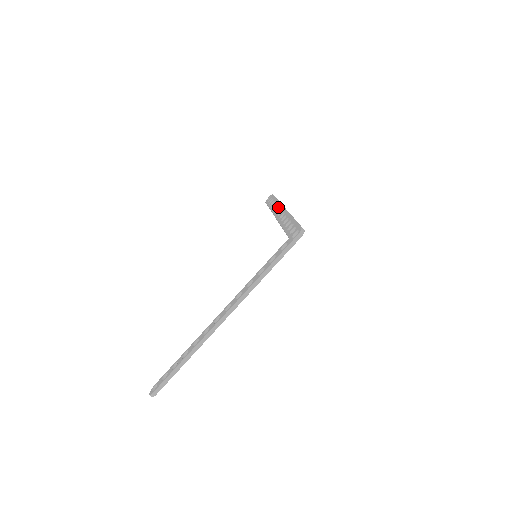
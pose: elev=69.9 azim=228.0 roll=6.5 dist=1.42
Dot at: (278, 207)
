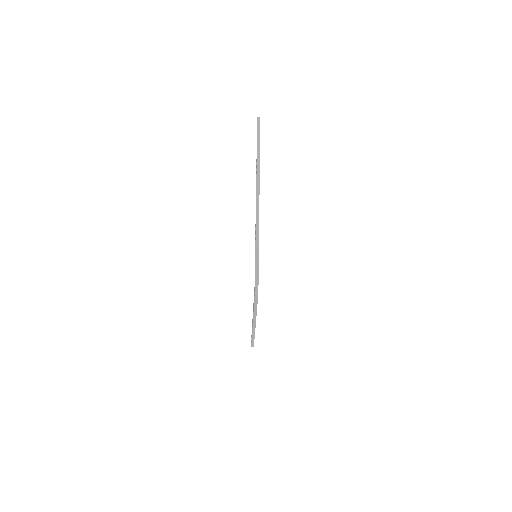
Dot at: occluded
